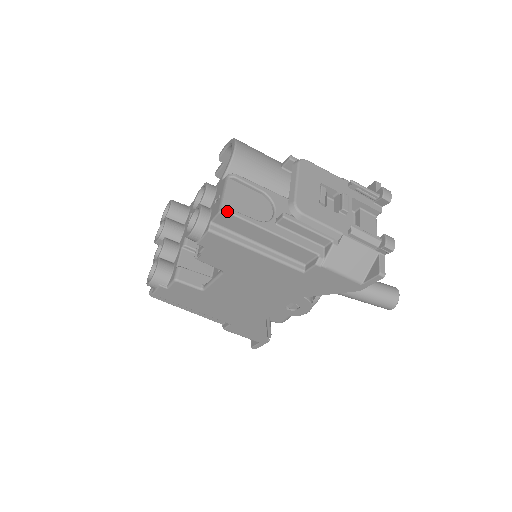
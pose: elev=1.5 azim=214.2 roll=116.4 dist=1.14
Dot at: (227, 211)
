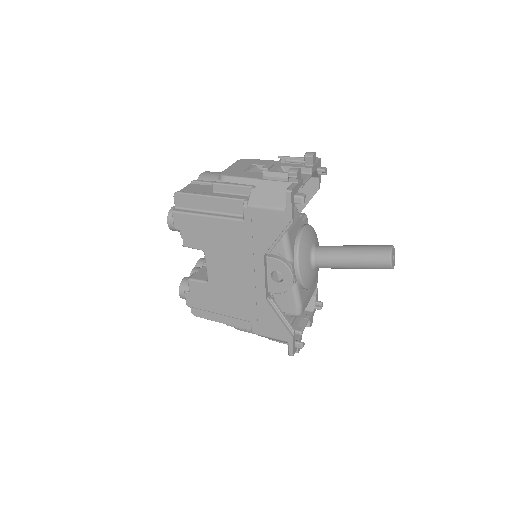
Dot at: (176, 192)
